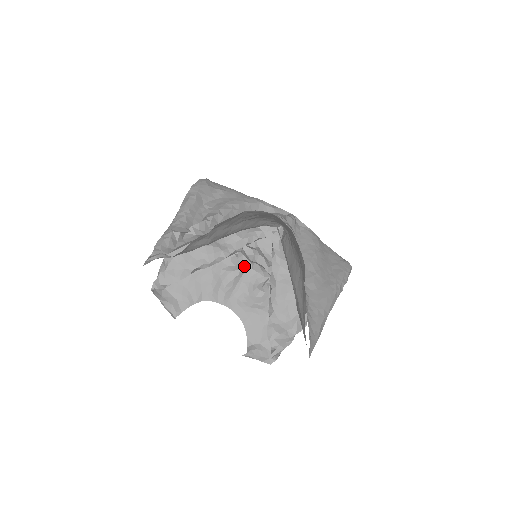
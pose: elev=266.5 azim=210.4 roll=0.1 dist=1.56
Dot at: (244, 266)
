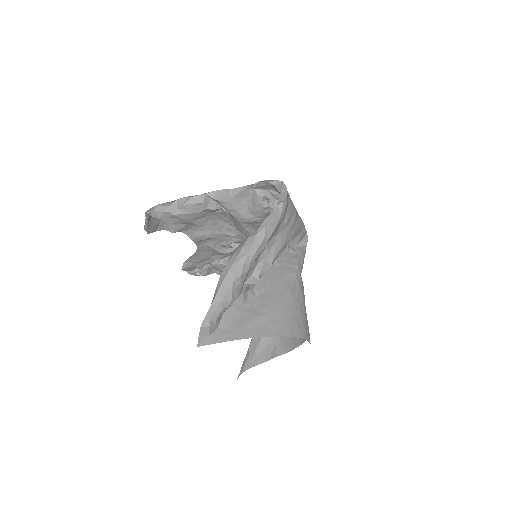
Dot at: occluded
